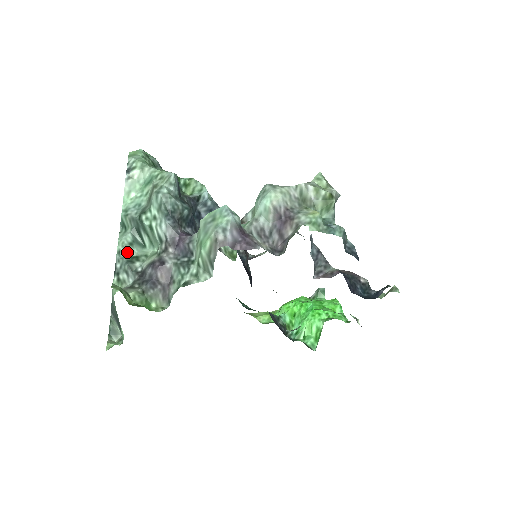
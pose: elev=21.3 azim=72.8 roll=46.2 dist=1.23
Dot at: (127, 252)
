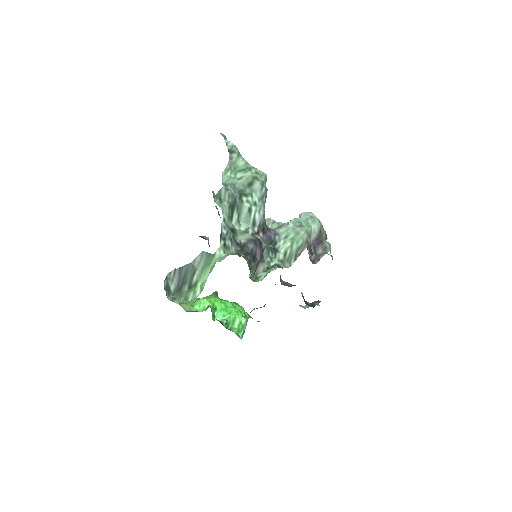
Dot at: (229, 222)
